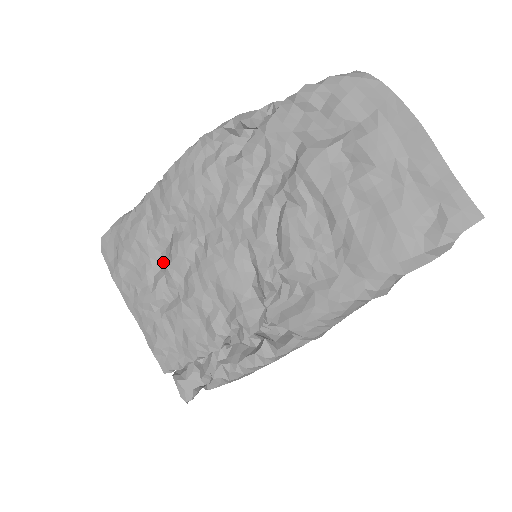
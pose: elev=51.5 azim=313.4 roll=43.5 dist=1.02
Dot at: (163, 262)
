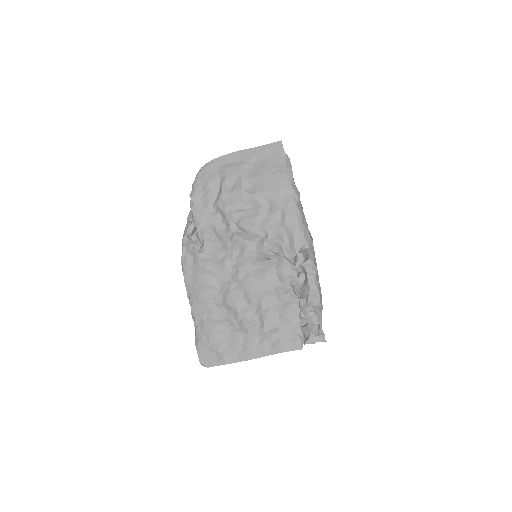
Dot at: (234, 318)
